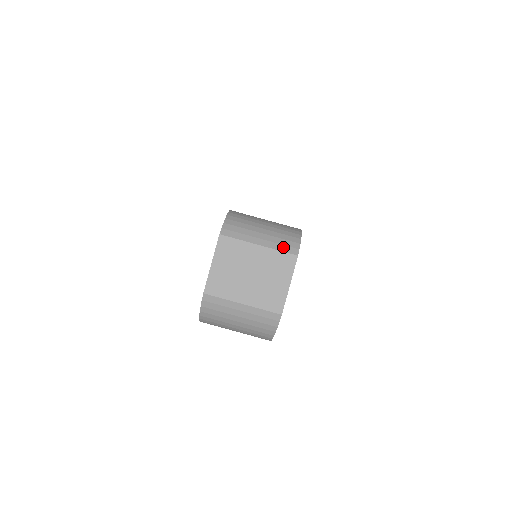
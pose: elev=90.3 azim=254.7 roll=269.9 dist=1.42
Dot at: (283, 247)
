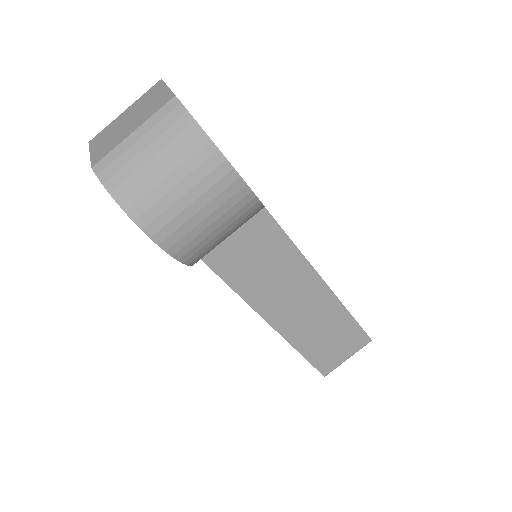
Dot at: occluded
